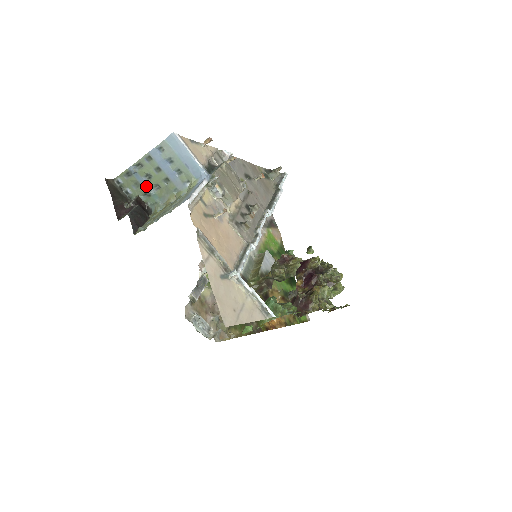
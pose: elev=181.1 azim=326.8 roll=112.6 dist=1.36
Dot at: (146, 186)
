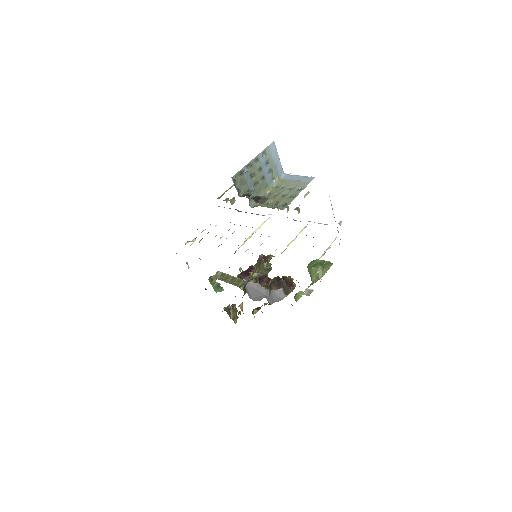
Dot at: (250, 183)
